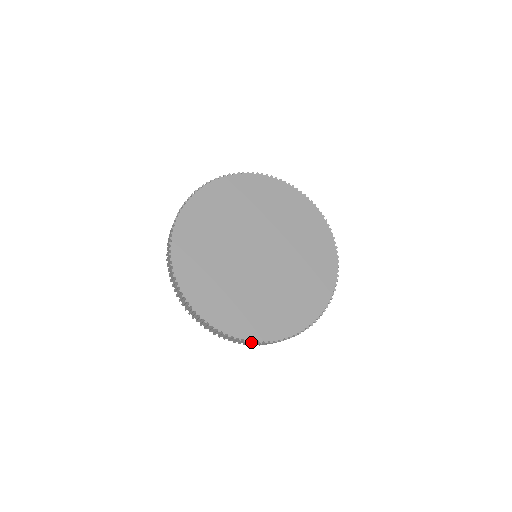
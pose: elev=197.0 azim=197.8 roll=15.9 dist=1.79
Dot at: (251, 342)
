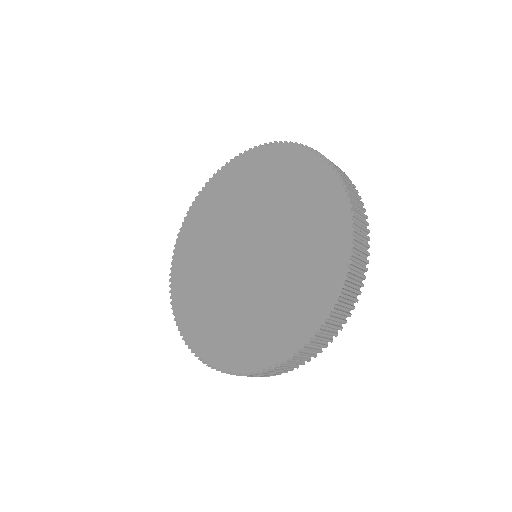
Dot at: (176, 325)
